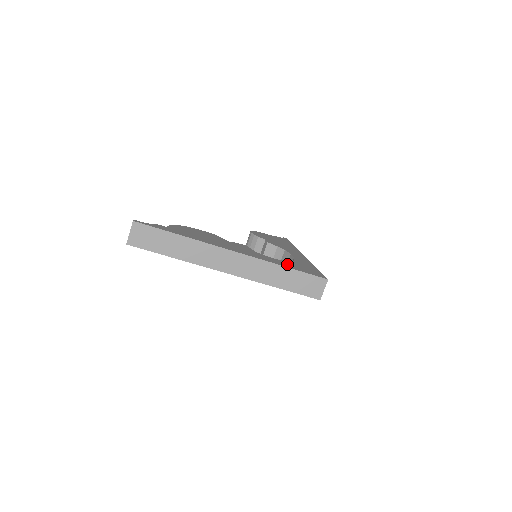
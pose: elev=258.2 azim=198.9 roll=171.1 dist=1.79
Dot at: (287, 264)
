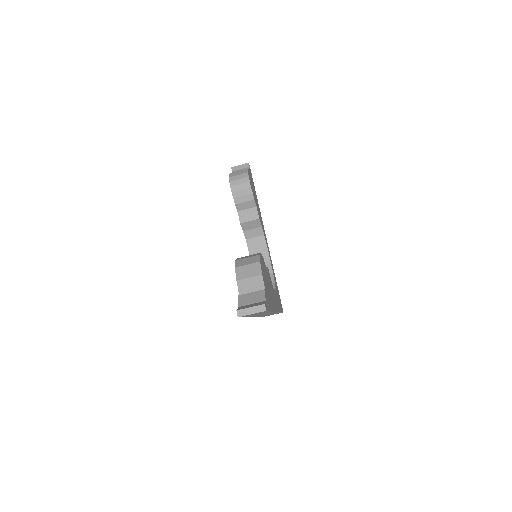
Dot at: occluded
